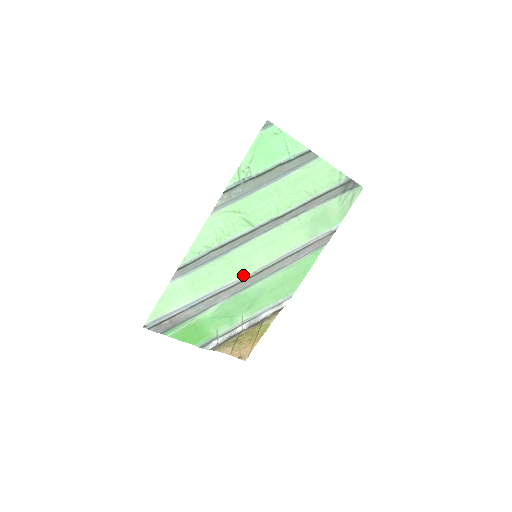
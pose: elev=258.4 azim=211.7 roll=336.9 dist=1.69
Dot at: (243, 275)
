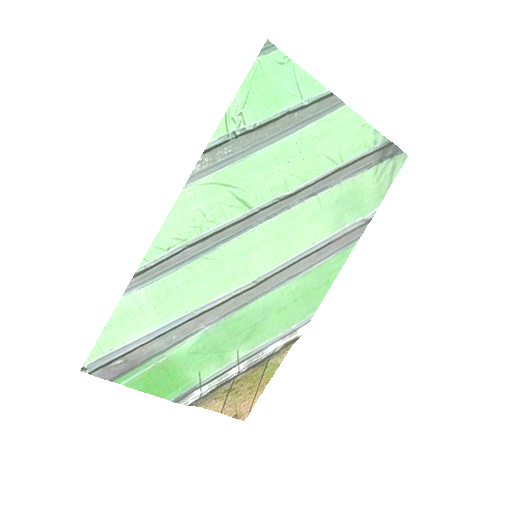
Dot at: (237, 286)
